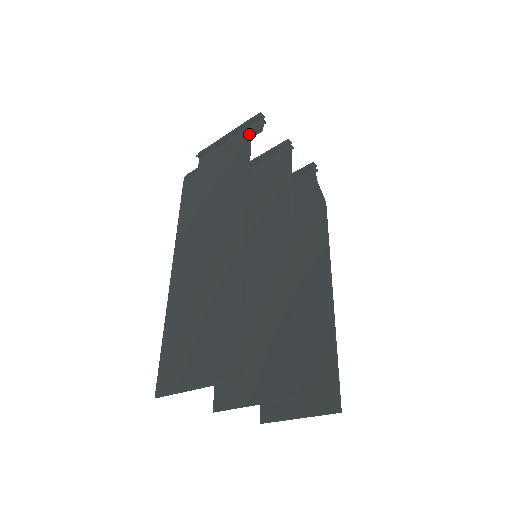
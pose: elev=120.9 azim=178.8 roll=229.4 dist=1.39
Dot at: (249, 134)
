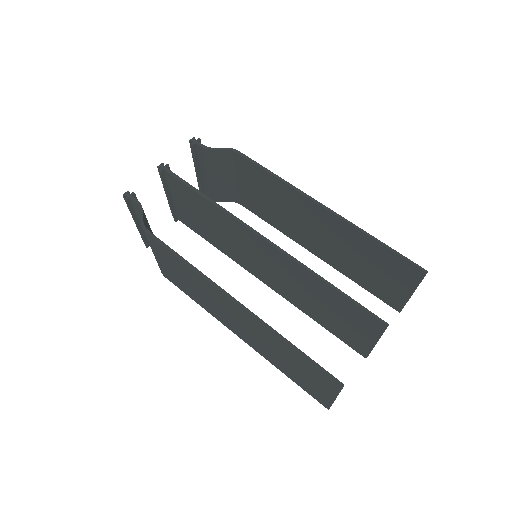
Dot at: occluded
